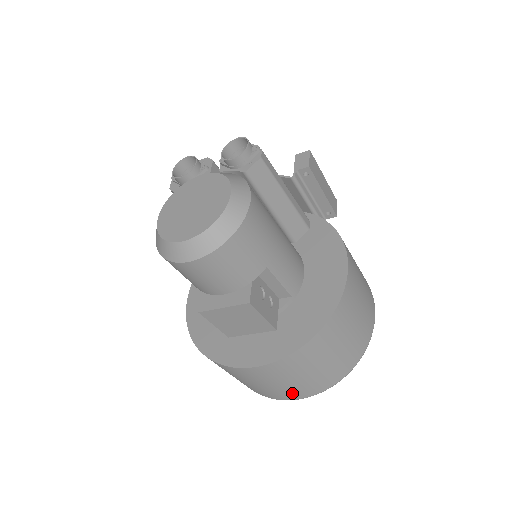
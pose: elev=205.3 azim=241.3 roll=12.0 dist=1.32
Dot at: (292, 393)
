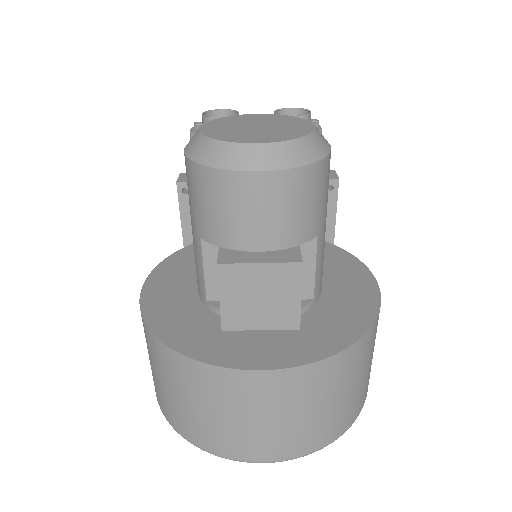
Dot at: (275, 445)
